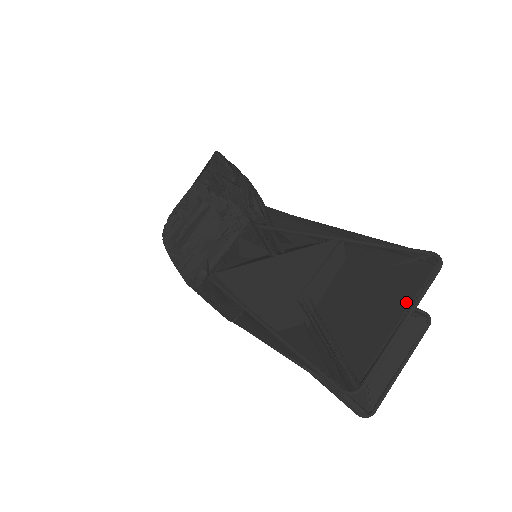
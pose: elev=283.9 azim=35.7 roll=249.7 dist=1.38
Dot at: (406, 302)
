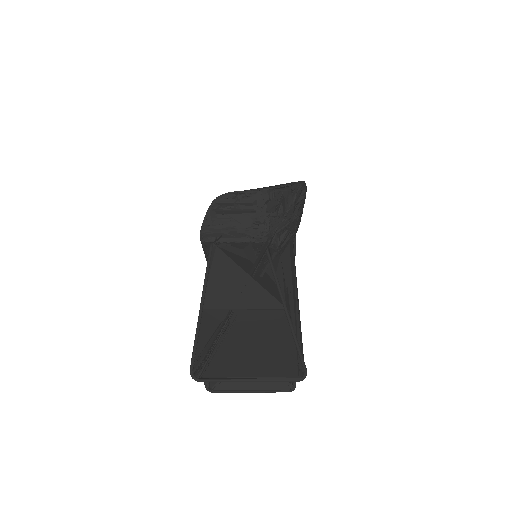
Dot at: (265, 374)
